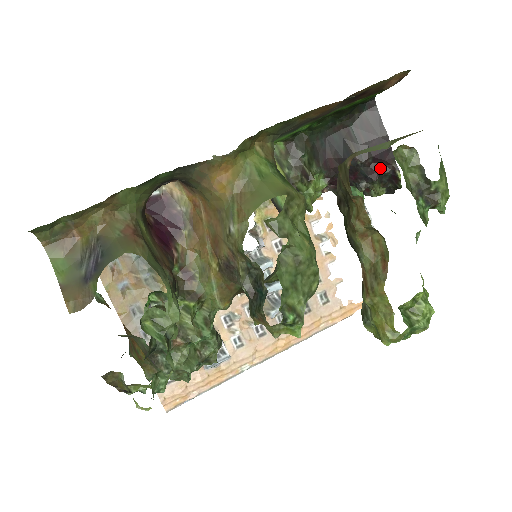
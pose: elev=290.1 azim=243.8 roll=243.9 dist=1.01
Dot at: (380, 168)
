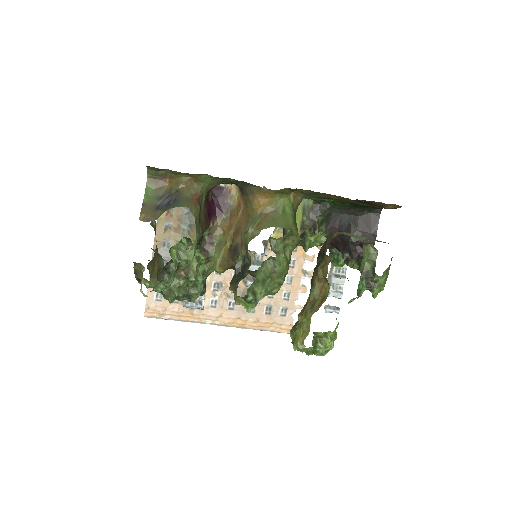
Dot at: (361, 252)
